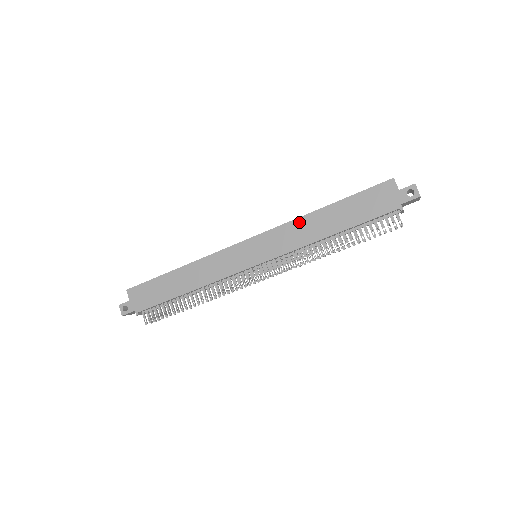
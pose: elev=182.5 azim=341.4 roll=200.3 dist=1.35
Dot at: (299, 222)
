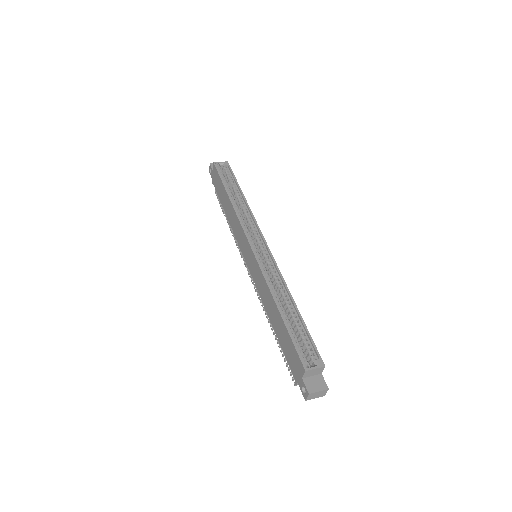
Dot at: (267, 288)
